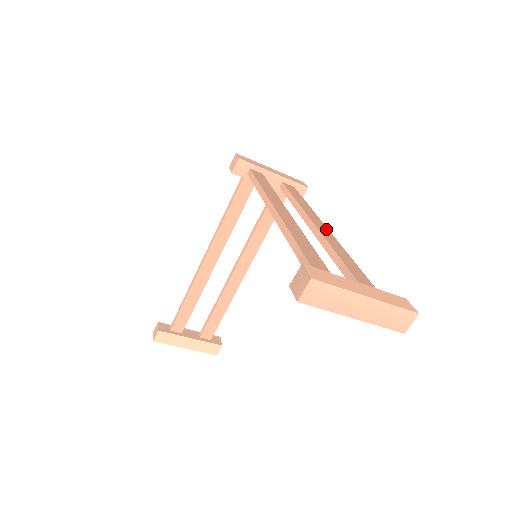
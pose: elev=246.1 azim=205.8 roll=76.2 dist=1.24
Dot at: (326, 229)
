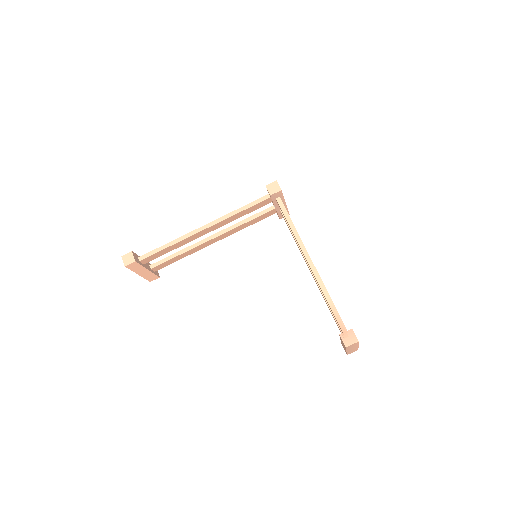
Dot at: occluded
